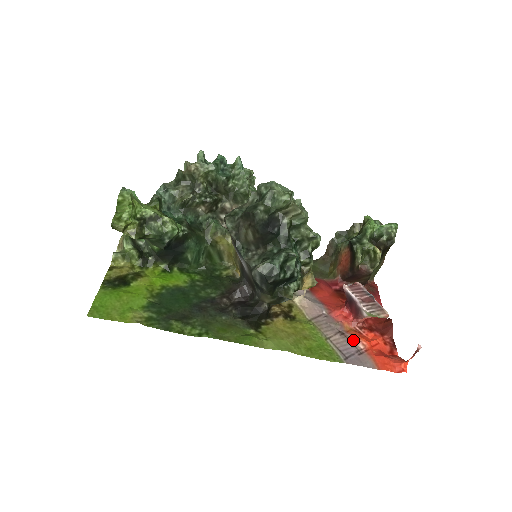
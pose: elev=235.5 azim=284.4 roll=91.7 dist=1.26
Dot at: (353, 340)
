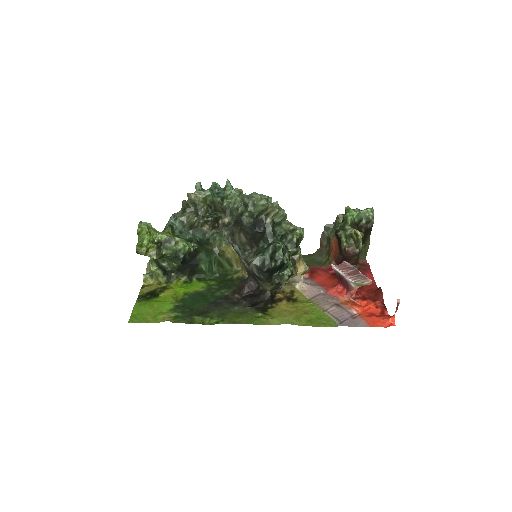
Dot at: (347, 309)
